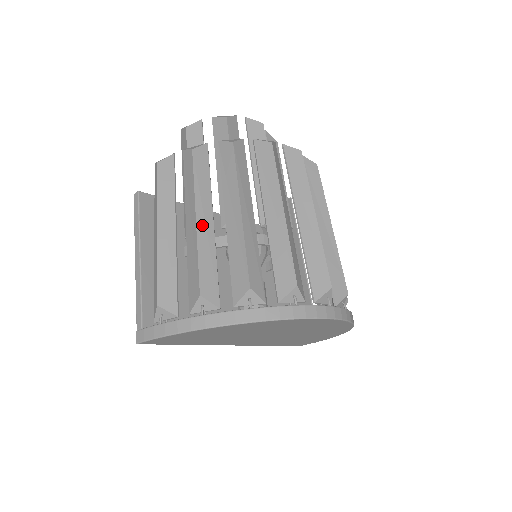
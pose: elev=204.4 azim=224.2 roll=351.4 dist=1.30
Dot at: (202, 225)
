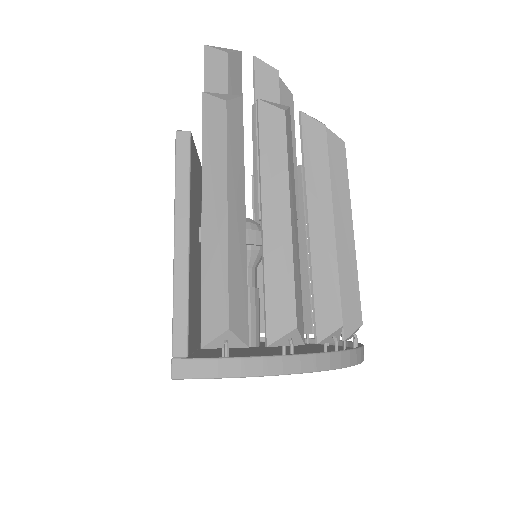
Dot at: (294, 227)
